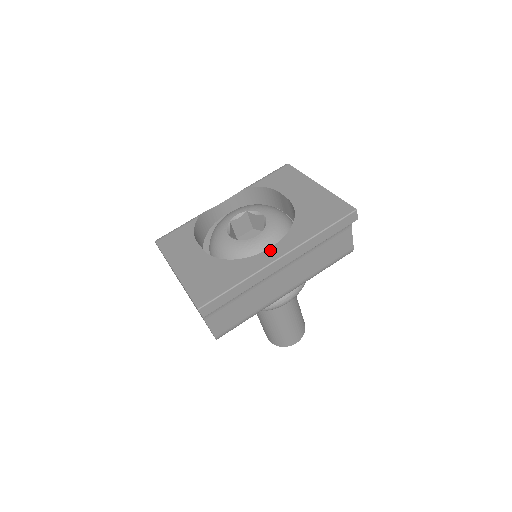
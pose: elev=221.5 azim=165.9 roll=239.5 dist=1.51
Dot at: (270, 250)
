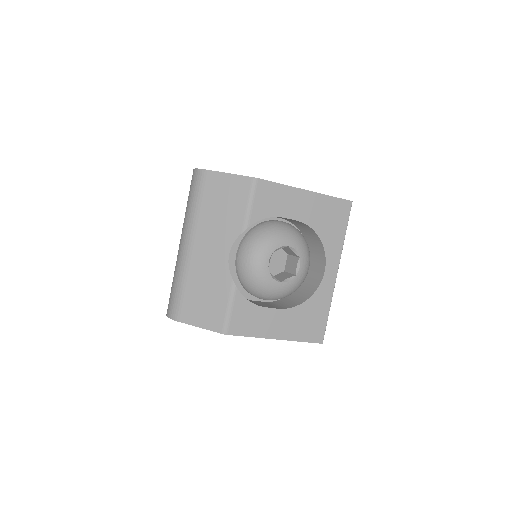
Dot at: (327, 273)
